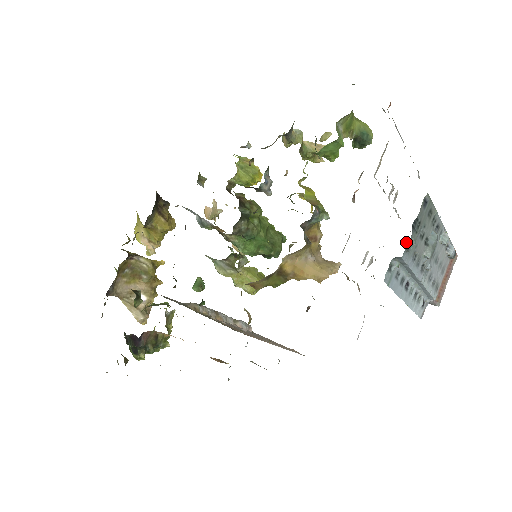
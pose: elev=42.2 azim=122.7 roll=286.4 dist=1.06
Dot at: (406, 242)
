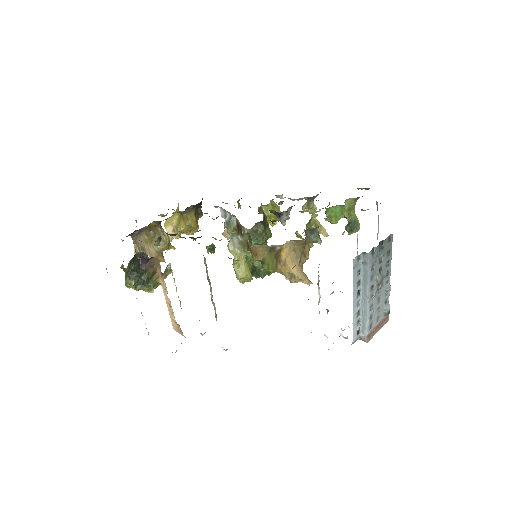
Dot at: (373, 248)
